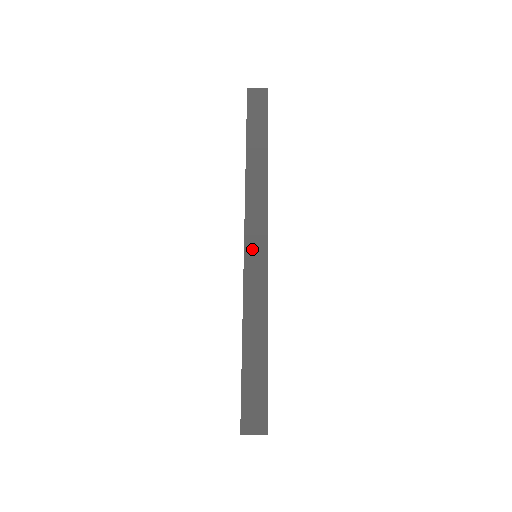
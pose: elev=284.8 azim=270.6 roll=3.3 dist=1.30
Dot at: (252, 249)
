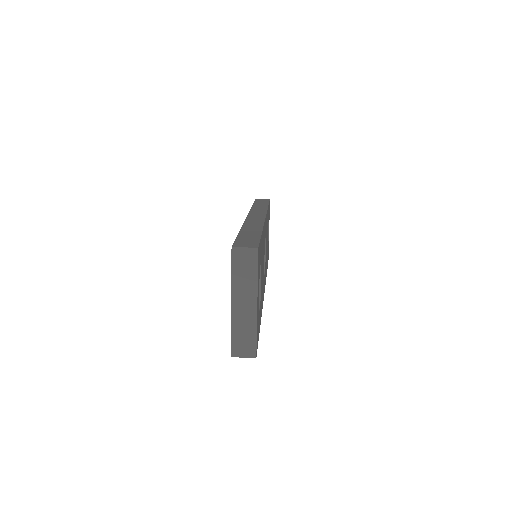
Dot at: (253, 217)
